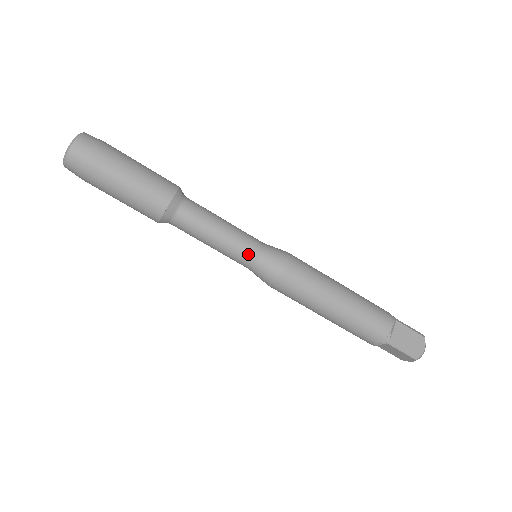
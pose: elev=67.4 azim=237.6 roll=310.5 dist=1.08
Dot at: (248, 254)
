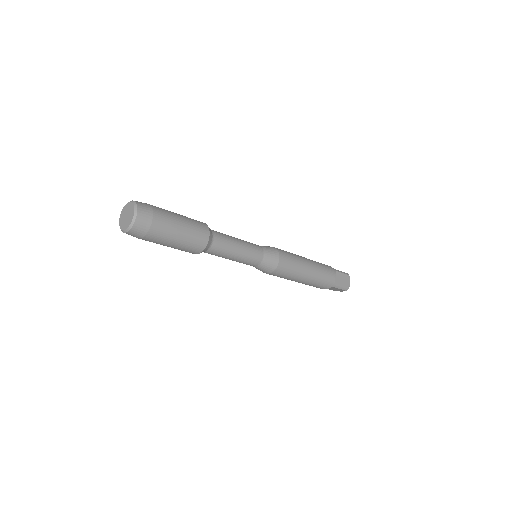
Dot at: (246, 264)
